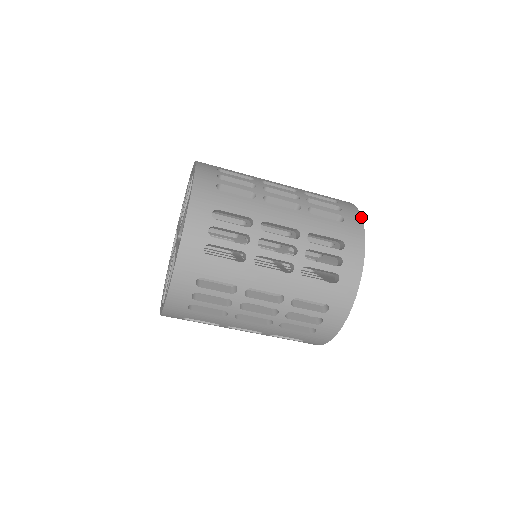
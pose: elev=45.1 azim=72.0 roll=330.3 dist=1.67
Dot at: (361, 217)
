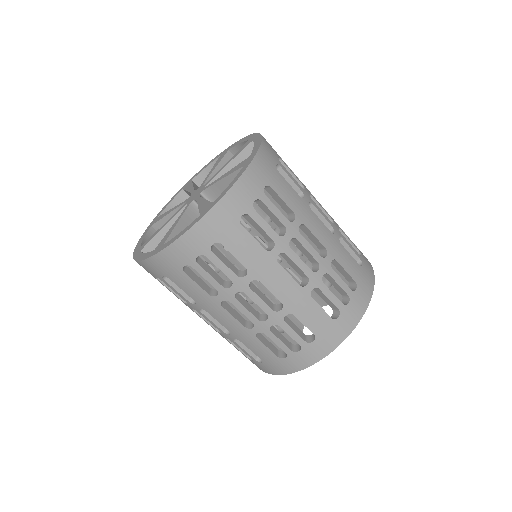
Dot at: occluded
